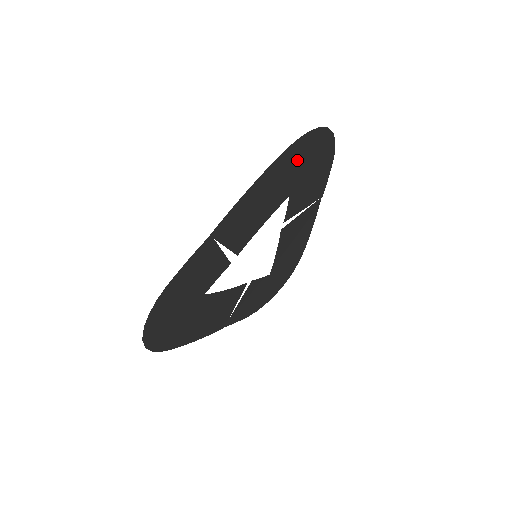
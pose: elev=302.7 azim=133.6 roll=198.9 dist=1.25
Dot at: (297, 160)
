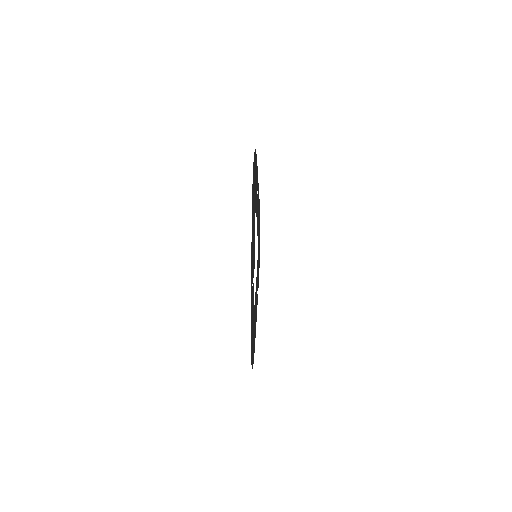
Dot at: (253, 194)
